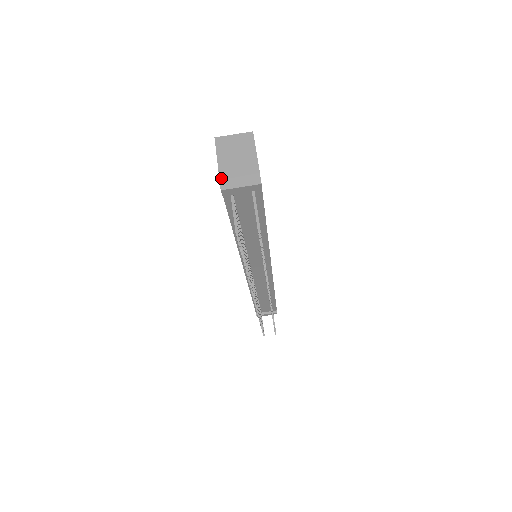
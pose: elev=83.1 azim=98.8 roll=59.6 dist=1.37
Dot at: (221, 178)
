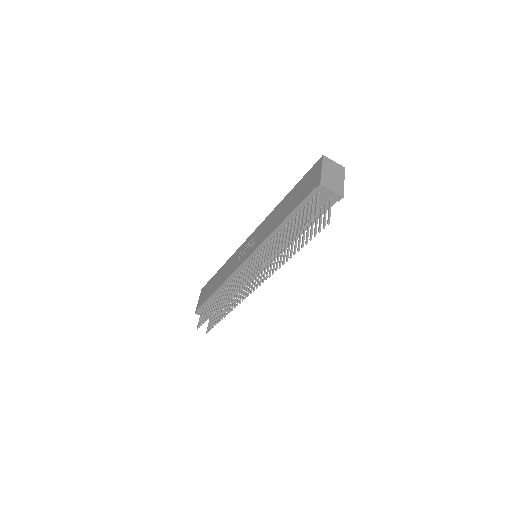
Dot at: (322, 178)
